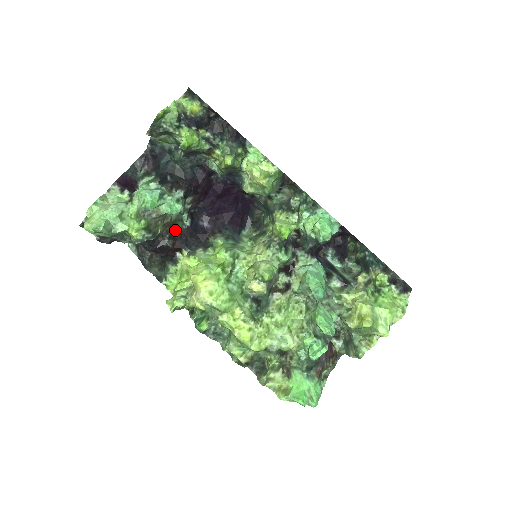
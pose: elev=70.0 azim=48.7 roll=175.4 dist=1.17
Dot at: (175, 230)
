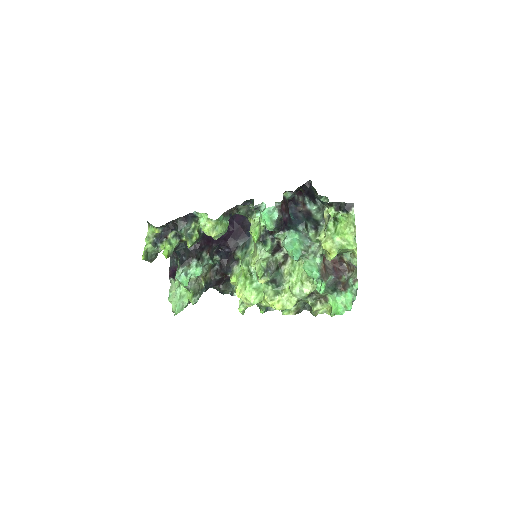
Dot at: (216, 266)
